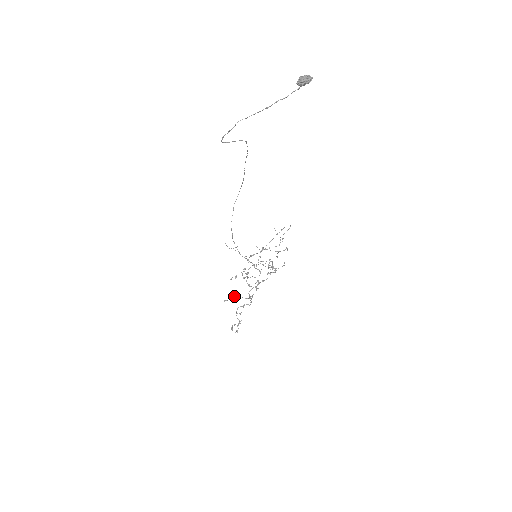
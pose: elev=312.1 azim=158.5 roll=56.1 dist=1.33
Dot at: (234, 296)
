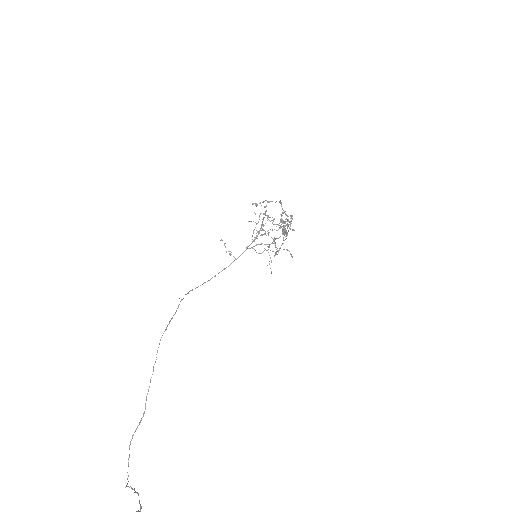
Dot at: occluded
